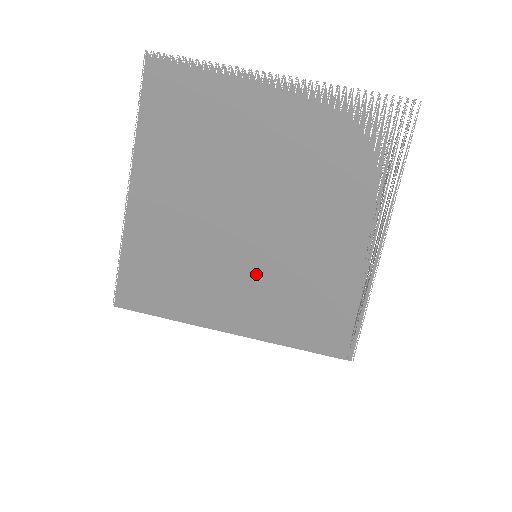
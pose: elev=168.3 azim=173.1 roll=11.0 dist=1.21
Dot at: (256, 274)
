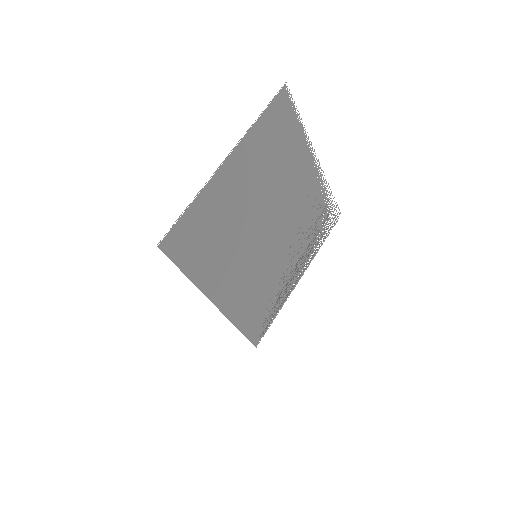
Dot at: (249, 268)
